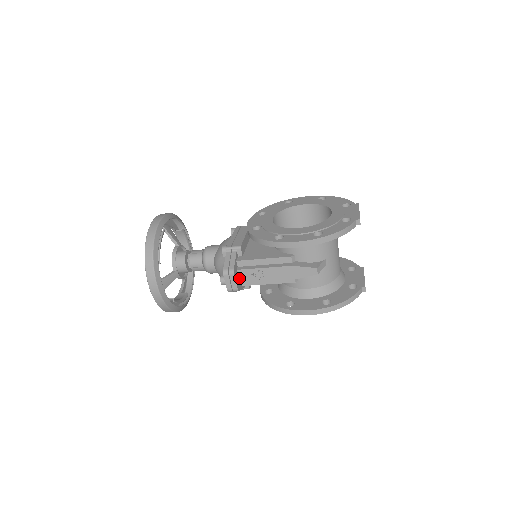
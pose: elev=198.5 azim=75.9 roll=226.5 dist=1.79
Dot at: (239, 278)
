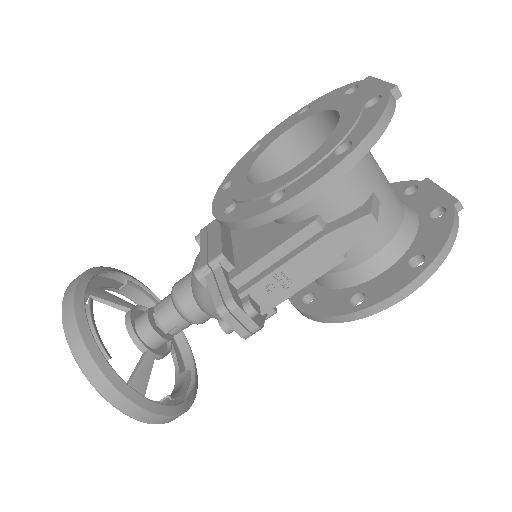
Dot at: (250, 307)
